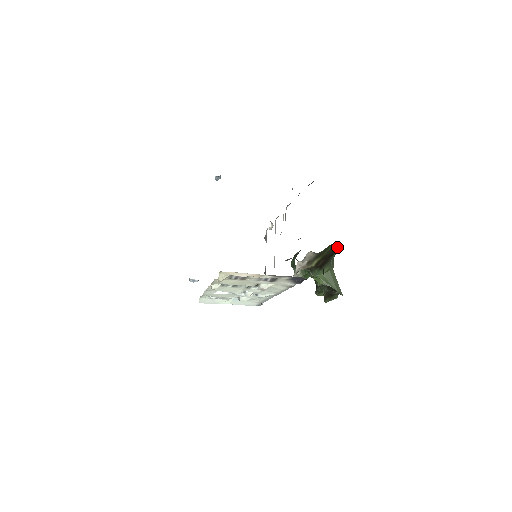
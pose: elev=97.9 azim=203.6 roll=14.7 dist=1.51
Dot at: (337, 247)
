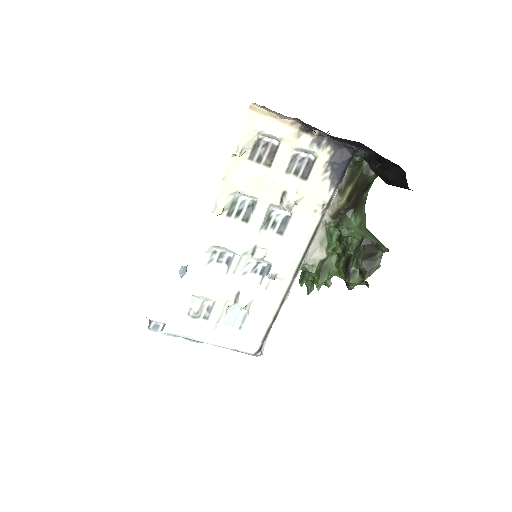
Dot at: occluded
